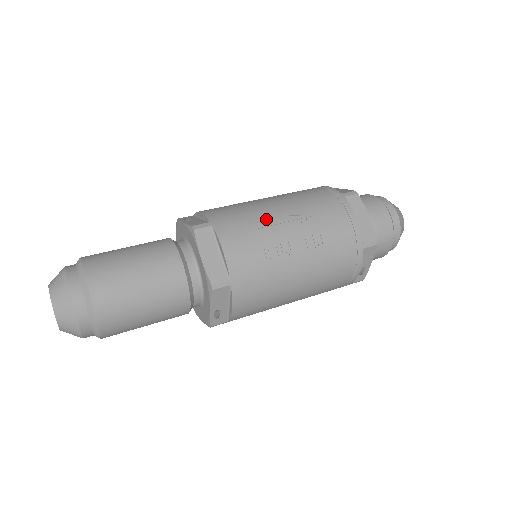
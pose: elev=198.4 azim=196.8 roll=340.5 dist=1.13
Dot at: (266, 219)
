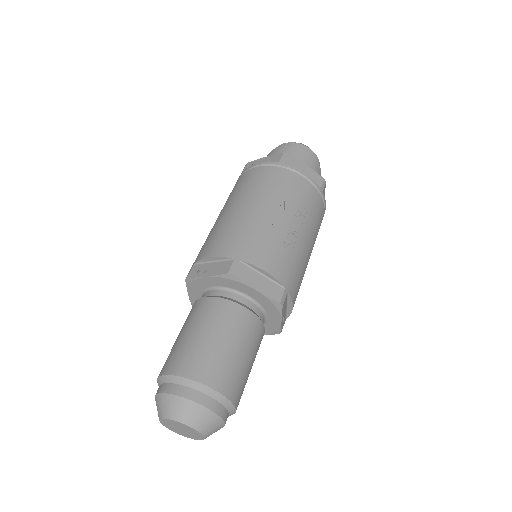
Dot at: (264, 223)
